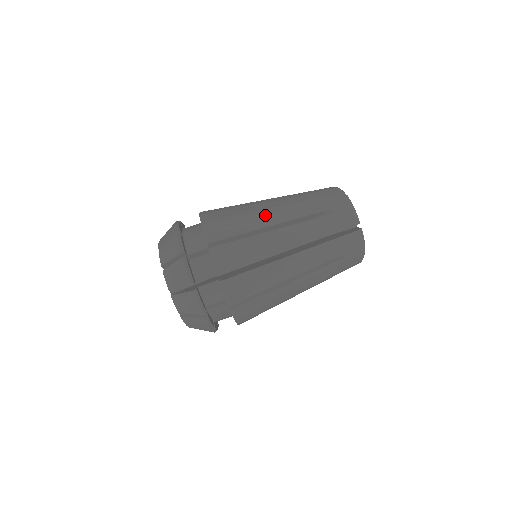
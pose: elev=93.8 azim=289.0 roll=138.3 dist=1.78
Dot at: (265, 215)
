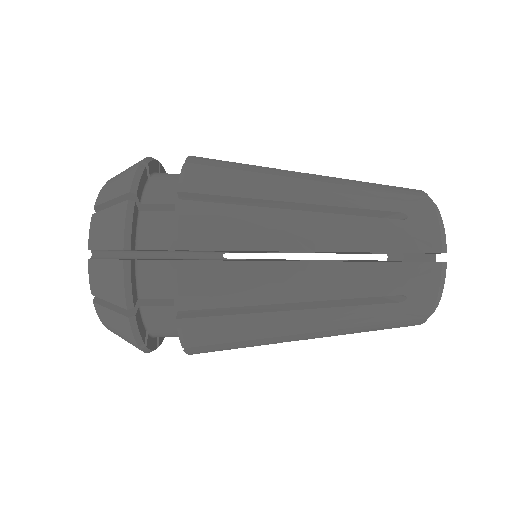
Dot at: occluded
